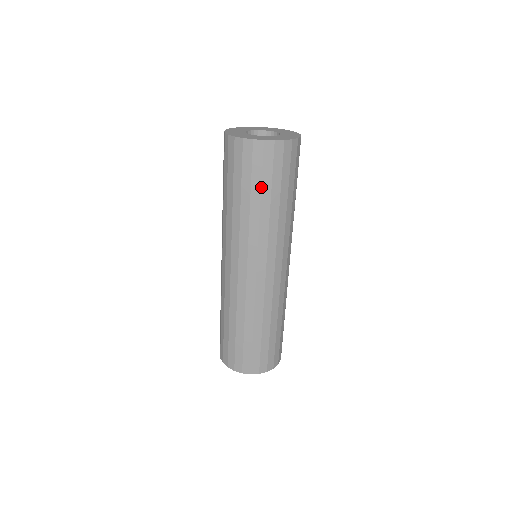
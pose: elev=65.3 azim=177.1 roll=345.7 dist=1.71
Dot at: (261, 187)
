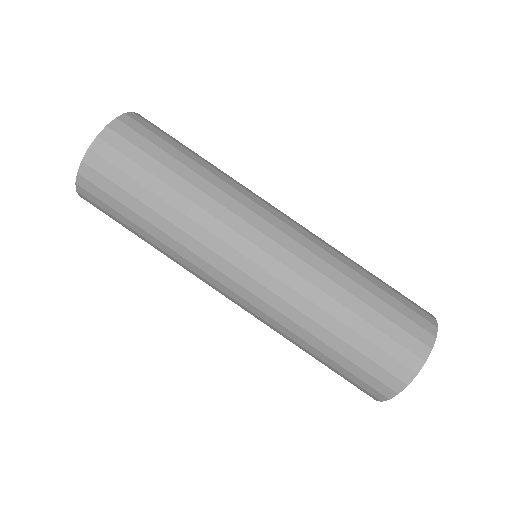
Dot at: (142, 185)
